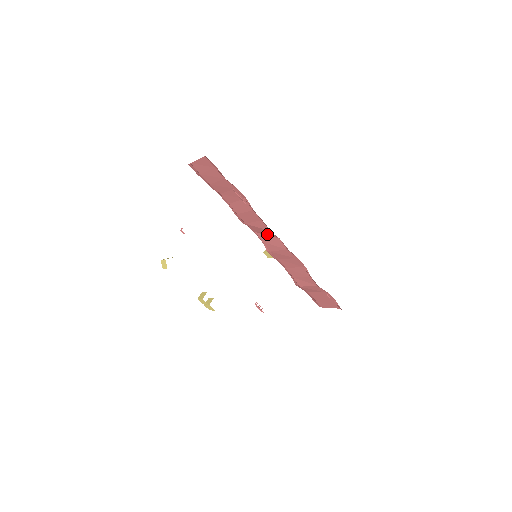
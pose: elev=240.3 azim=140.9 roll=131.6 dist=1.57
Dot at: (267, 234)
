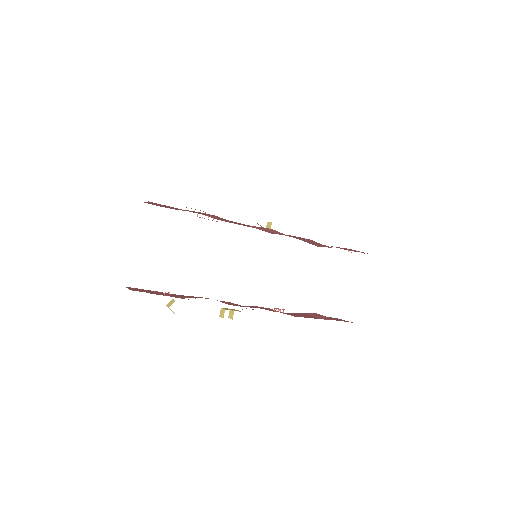
Dot at: occluded
